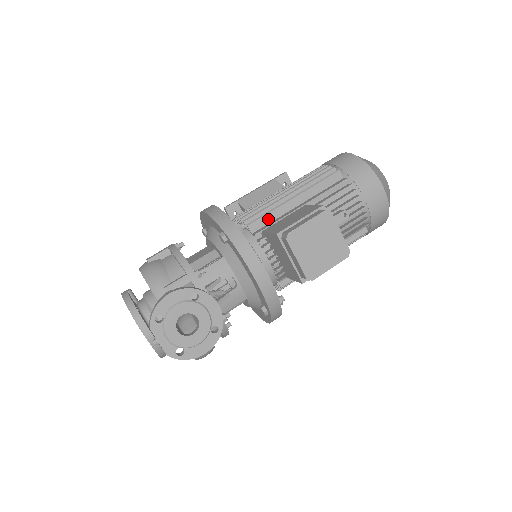
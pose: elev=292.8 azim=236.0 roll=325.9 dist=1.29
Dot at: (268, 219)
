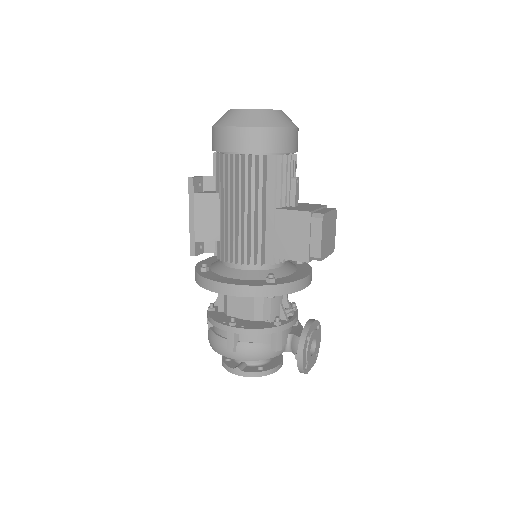
Dot at: (263, 245)
